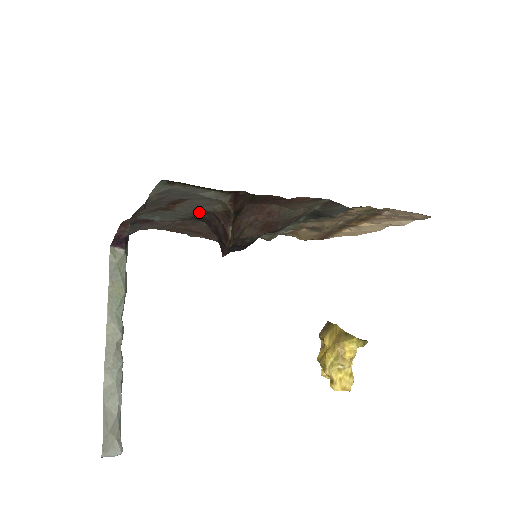
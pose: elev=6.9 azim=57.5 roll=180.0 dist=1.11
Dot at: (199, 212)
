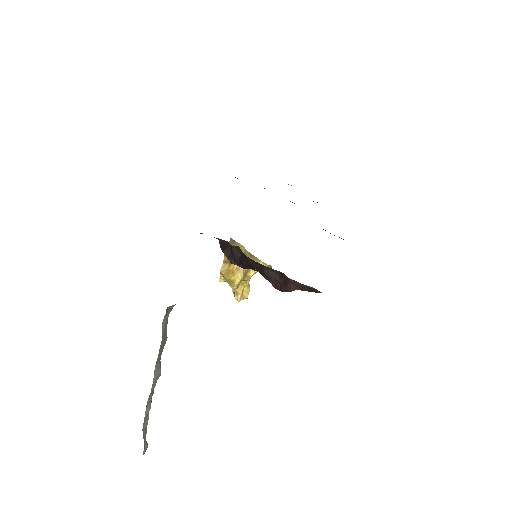
Dot at: occluded
